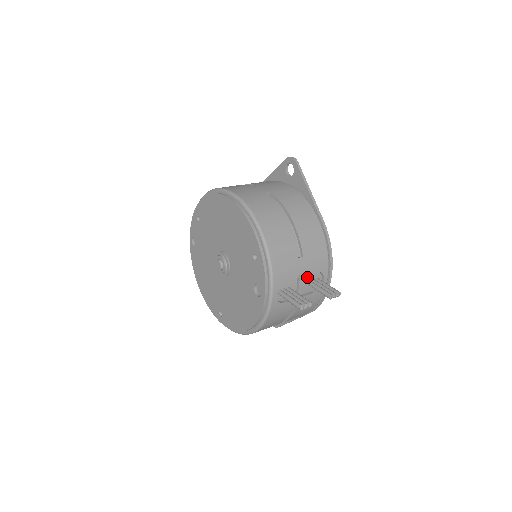
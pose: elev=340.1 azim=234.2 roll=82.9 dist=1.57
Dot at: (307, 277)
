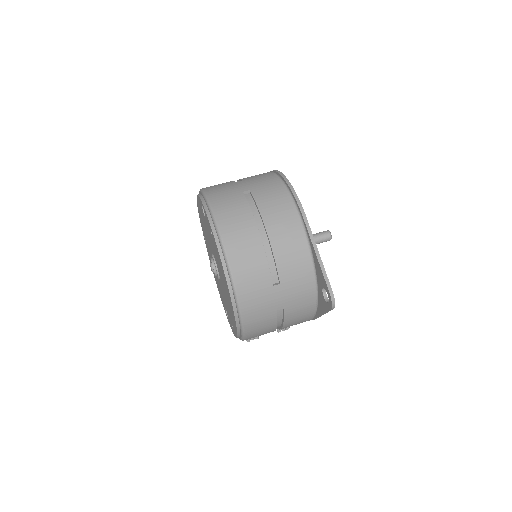
Dot at: occluded
